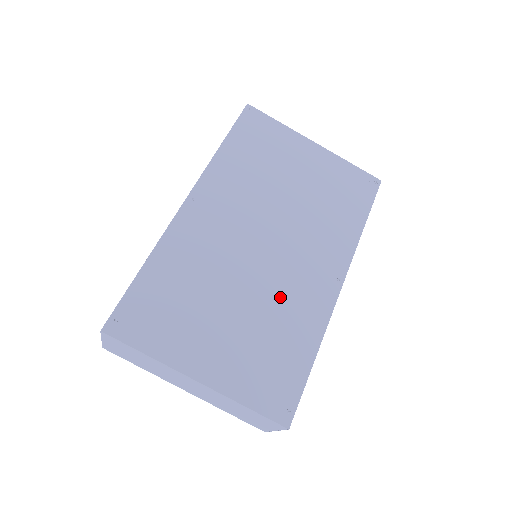
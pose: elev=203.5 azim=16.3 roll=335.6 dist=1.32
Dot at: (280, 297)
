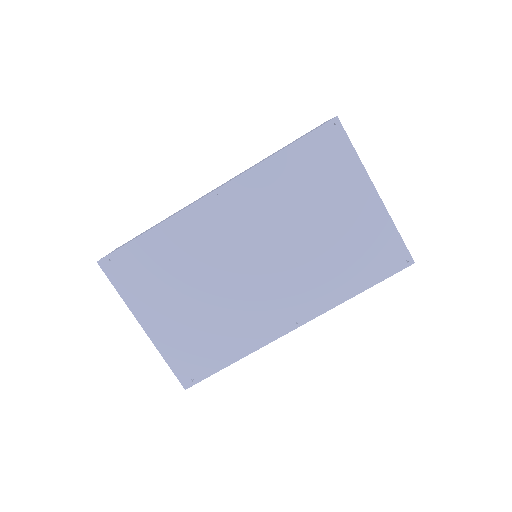
Dot at: (238, 309)
